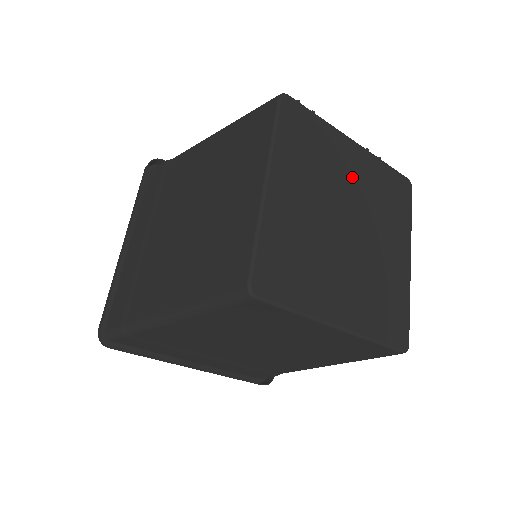
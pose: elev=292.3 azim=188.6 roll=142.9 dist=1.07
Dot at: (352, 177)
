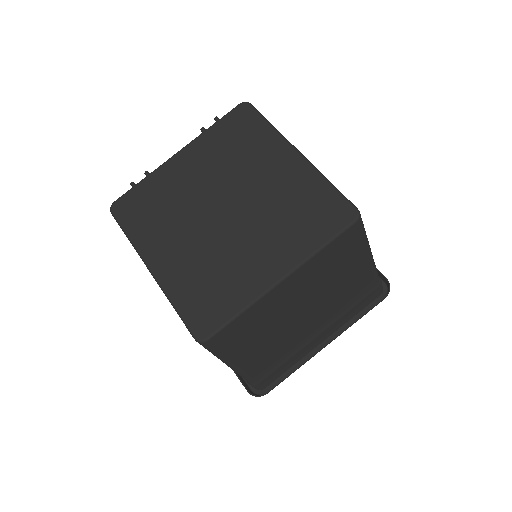
Dot at: (197, 176)
